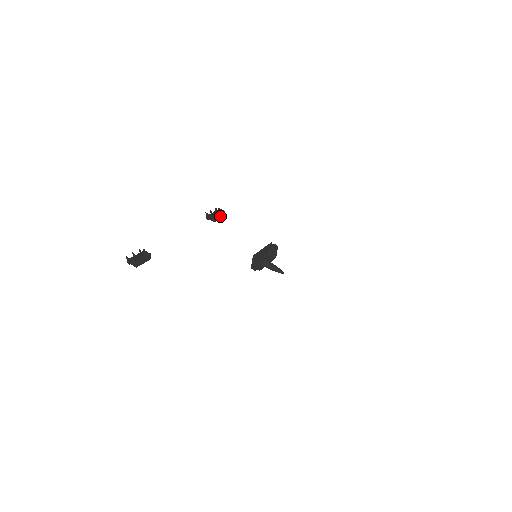
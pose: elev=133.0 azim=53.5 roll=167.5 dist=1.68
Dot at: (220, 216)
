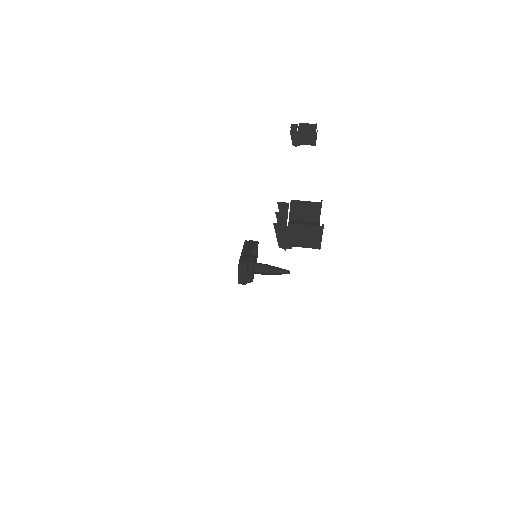
Dot at: occluded
